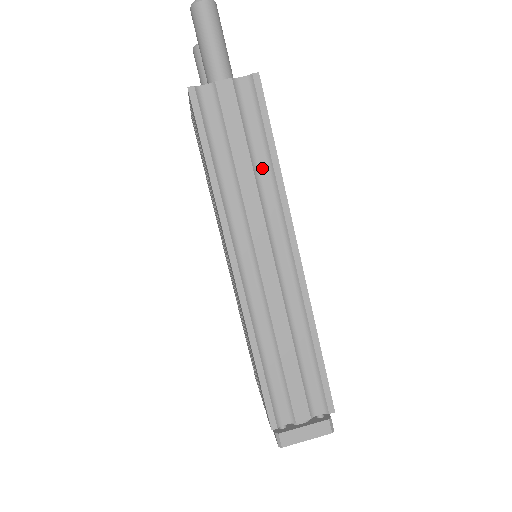
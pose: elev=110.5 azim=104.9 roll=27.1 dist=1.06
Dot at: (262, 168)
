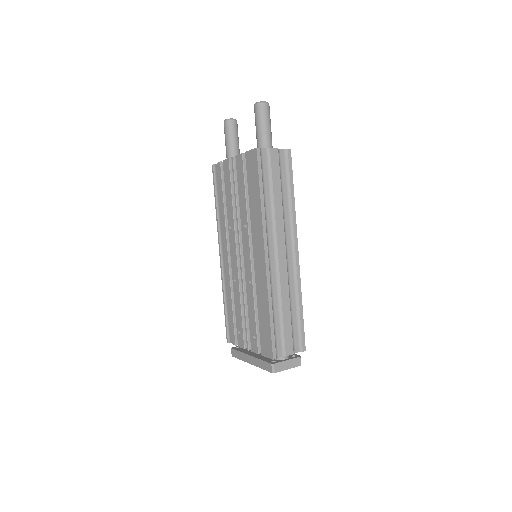
Dot at: (285, 201)
